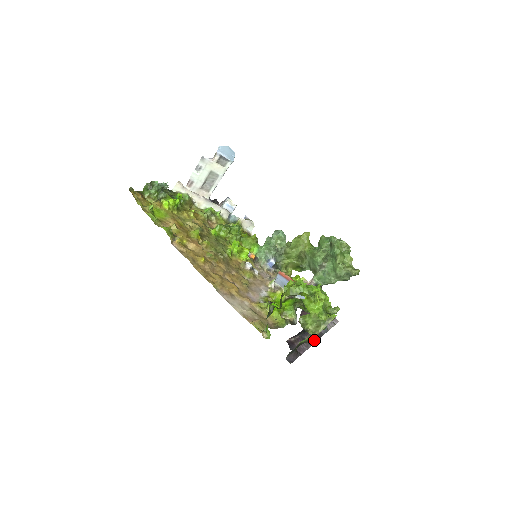
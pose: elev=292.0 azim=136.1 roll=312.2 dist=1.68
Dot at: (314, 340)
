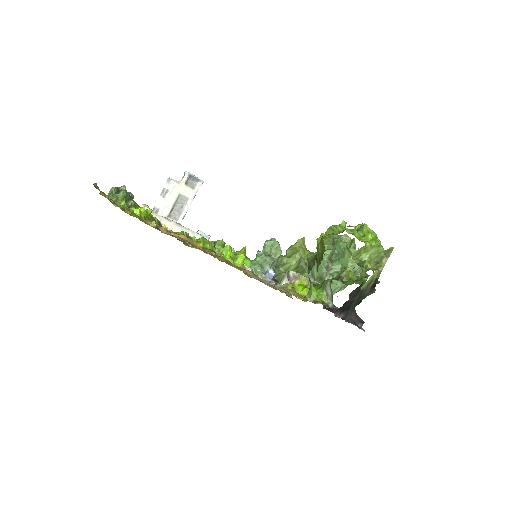
Dot at: (358, 327)
